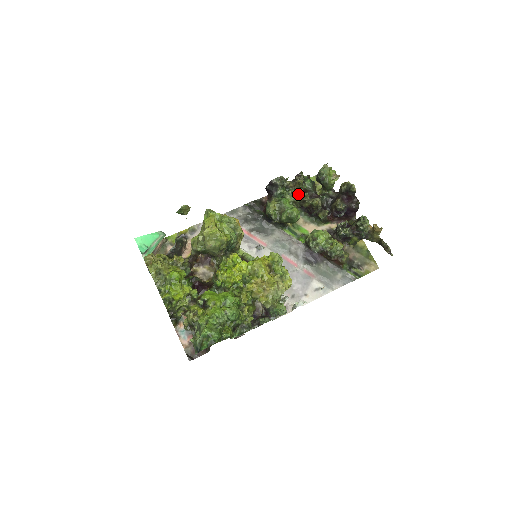
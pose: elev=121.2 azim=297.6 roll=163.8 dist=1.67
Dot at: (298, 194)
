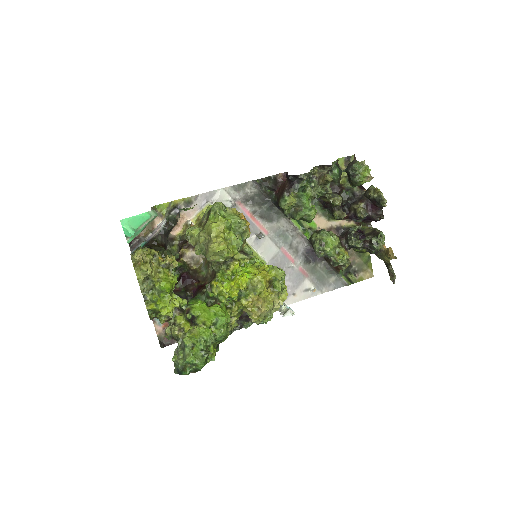
Dot at: (321, 189)
